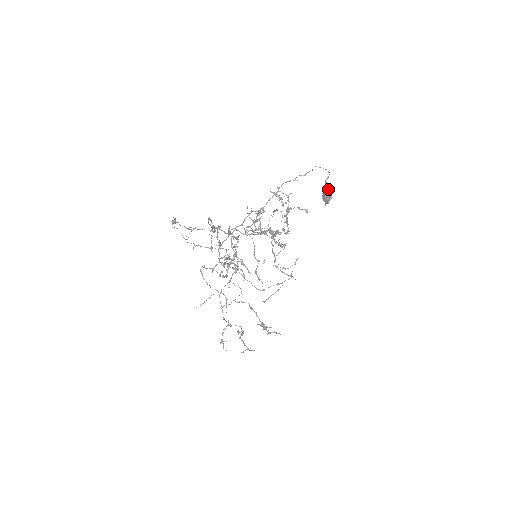
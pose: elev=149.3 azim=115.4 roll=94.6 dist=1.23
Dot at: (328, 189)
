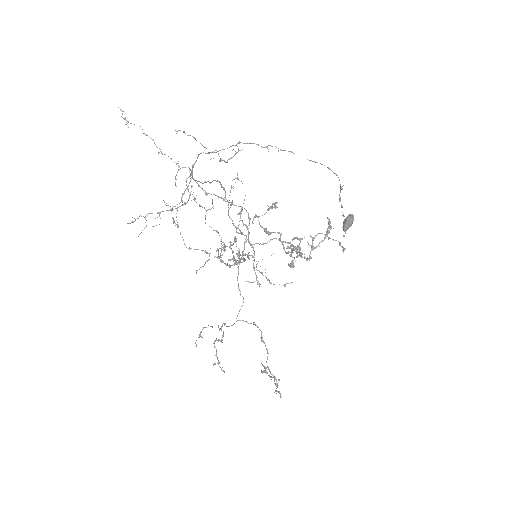
Dot at: (350, 214)
